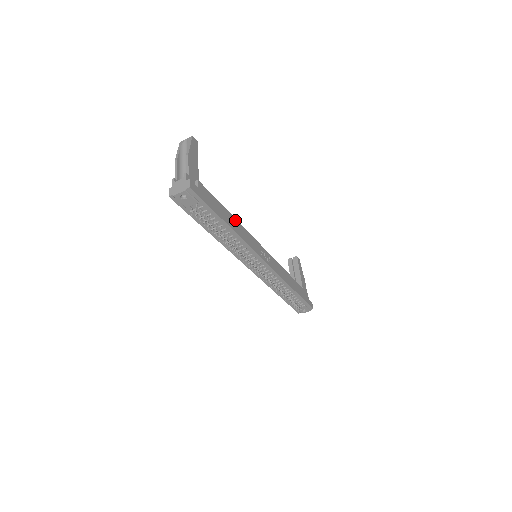
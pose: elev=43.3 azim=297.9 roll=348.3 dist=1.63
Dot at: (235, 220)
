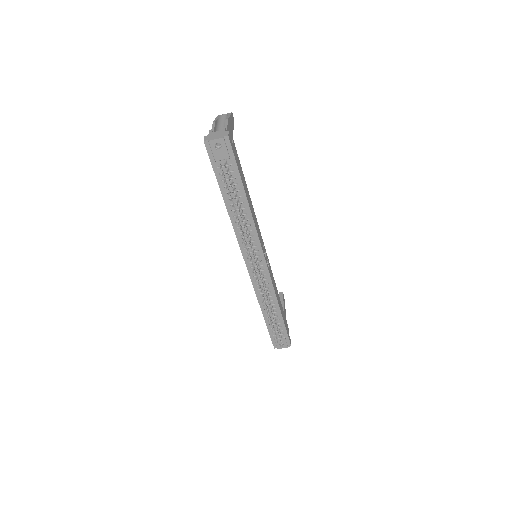
Dot at: (251, 202)
